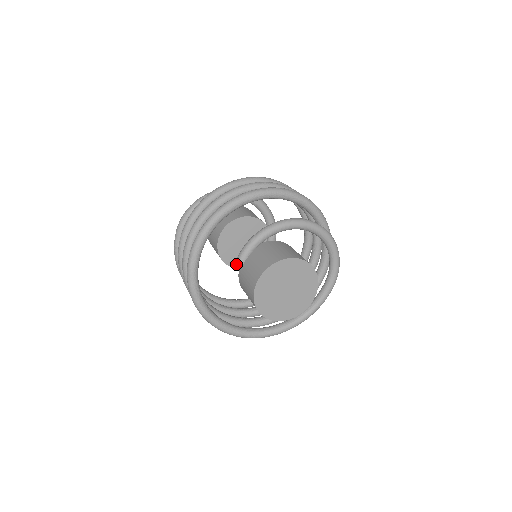
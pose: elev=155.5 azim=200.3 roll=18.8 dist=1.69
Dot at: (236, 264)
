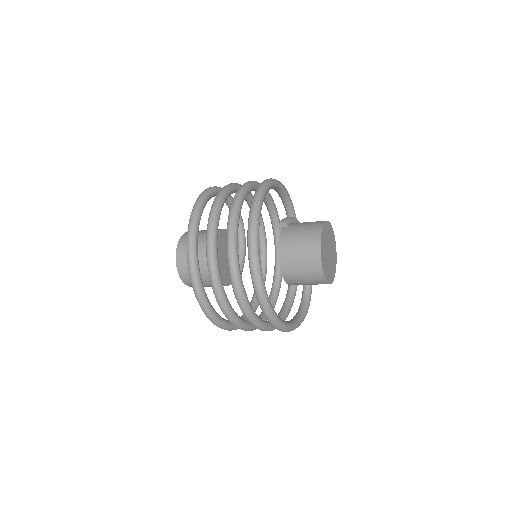
Dot at: (284, 221)
